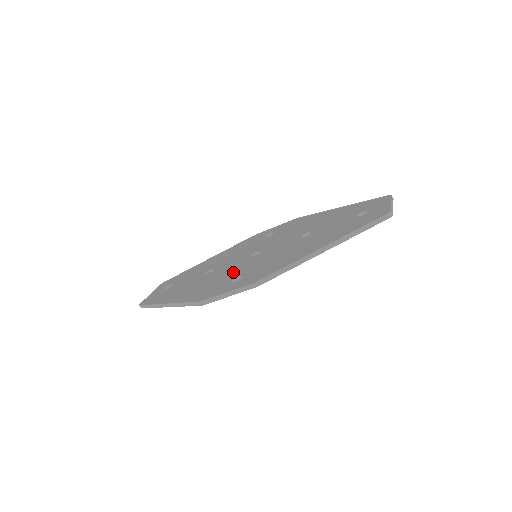
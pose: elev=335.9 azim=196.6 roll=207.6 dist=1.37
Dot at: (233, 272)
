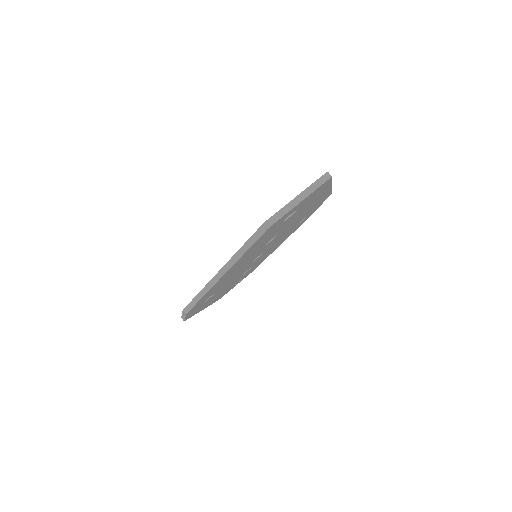
Dot at: occluded
